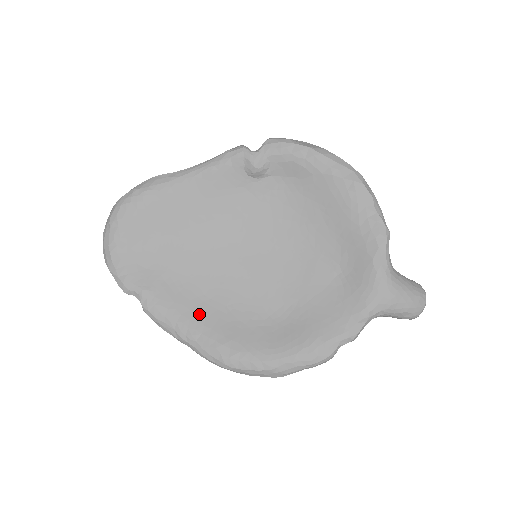
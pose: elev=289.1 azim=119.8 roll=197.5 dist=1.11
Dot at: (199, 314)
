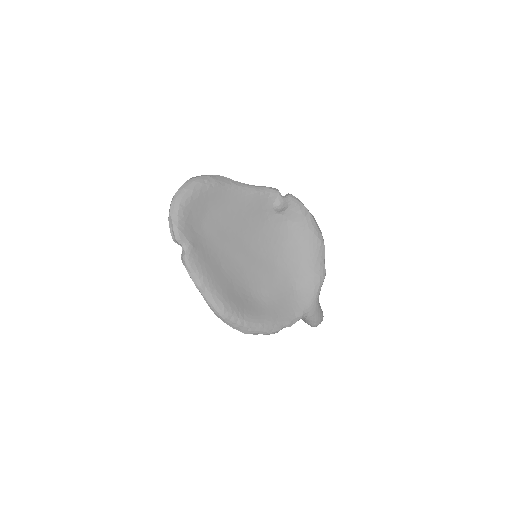
Dot at: (217, 276)
